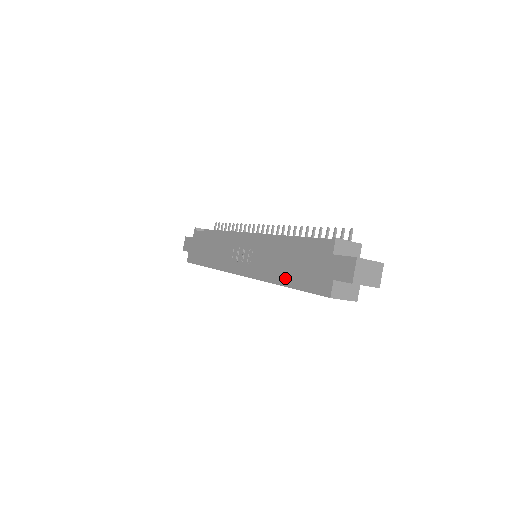
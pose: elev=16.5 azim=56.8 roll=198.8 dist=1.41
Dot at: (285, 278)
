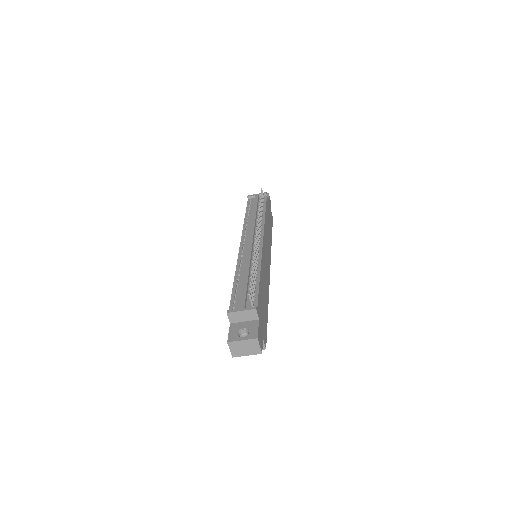
Dot at: occluded
